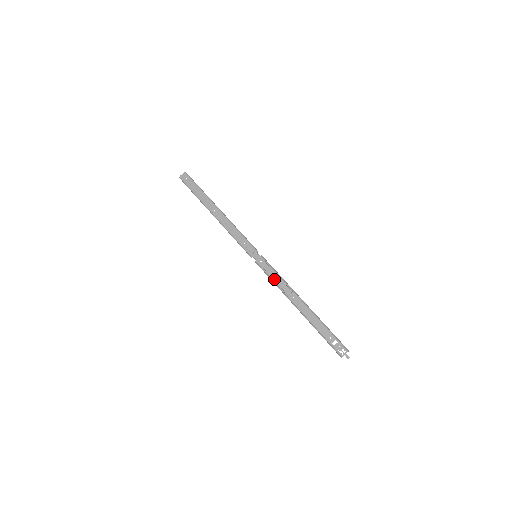
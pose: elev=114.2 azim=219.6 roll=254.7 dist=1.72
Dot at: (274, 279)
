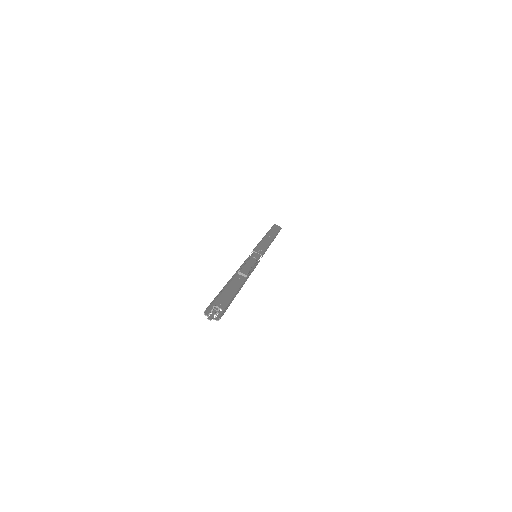
Dot at: (246, 264)
